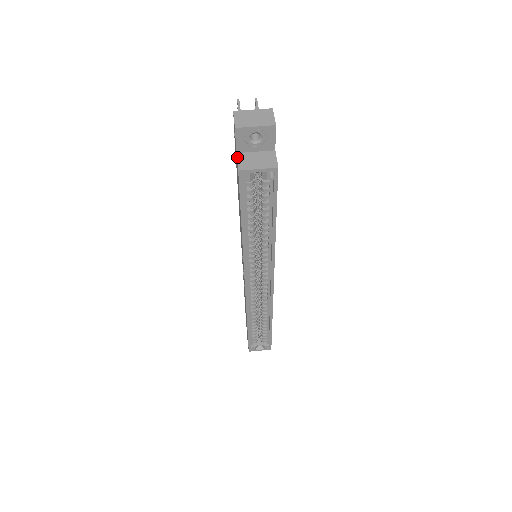
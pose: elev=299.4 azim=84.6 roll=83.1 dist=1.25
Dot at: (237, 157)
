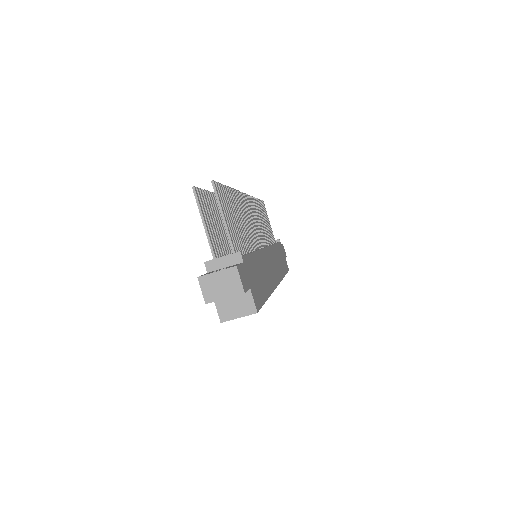
Dot at: (215, 305)
